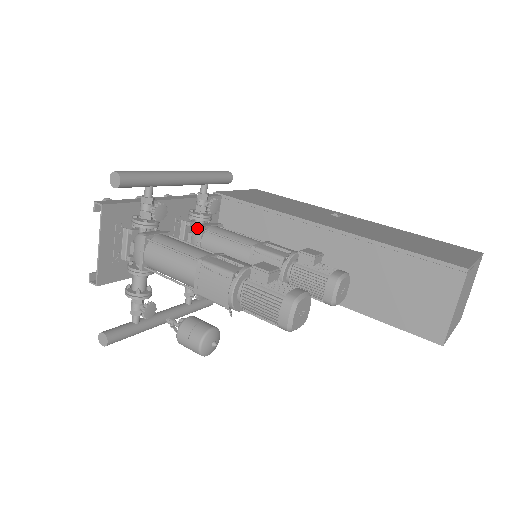
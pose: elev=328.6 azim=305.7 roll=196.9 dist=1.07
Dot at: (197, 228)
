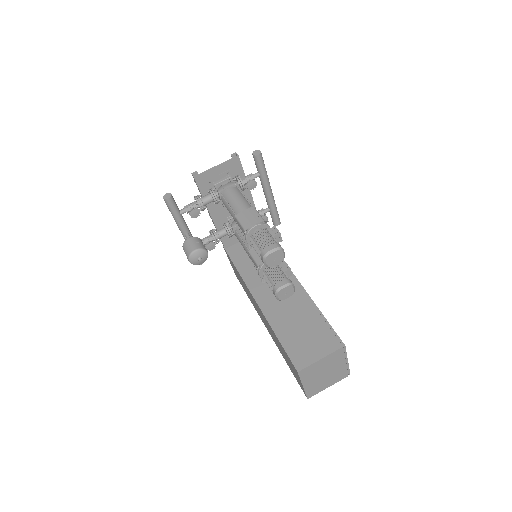
Dot at: occluded
